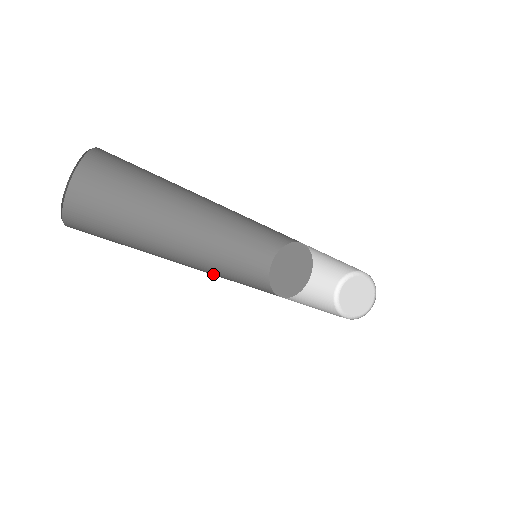
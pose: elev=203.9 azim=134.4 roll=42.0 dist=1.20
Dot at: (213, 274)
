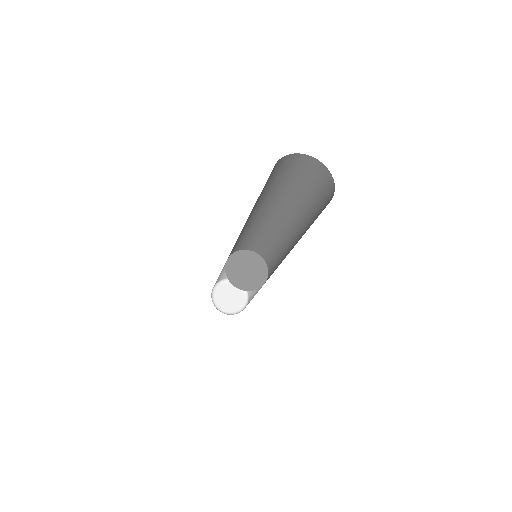
Dot at: occluded
